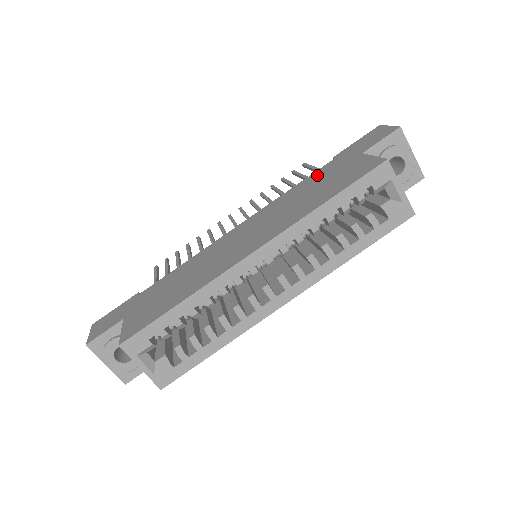
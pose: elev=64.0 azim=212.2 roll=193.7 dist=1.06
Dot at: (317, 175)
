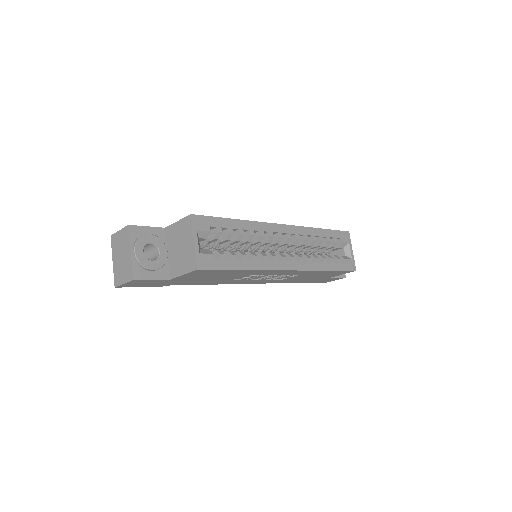
Dot at: occluded
